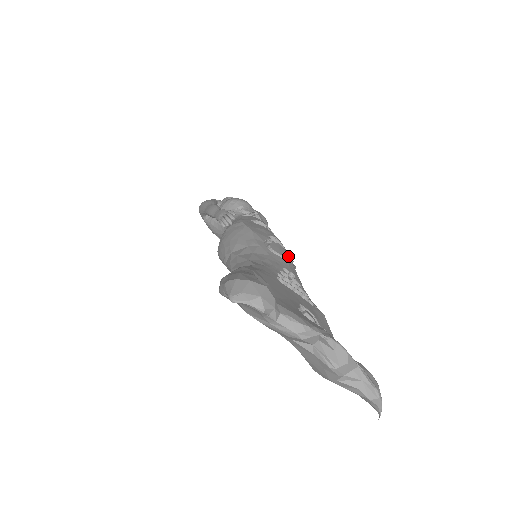
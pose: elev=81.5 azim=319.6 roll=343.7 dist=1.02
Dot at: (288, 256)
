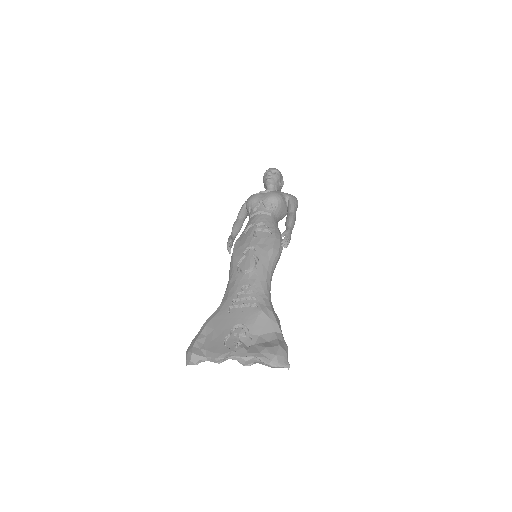
Dot at: (251, 265)
